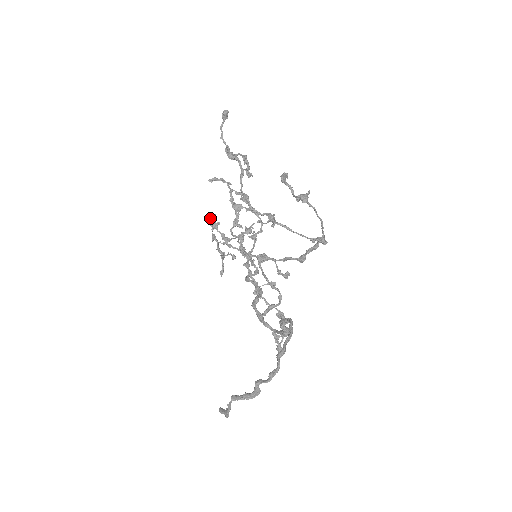
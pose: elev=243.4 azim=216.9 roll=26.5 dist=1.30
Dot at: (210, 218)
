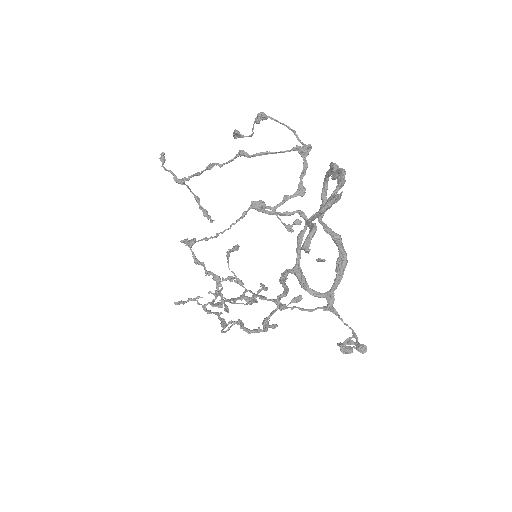
Dot at: (183, 242)
